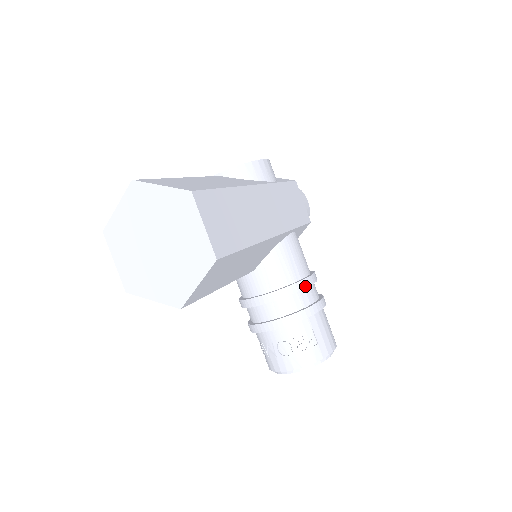
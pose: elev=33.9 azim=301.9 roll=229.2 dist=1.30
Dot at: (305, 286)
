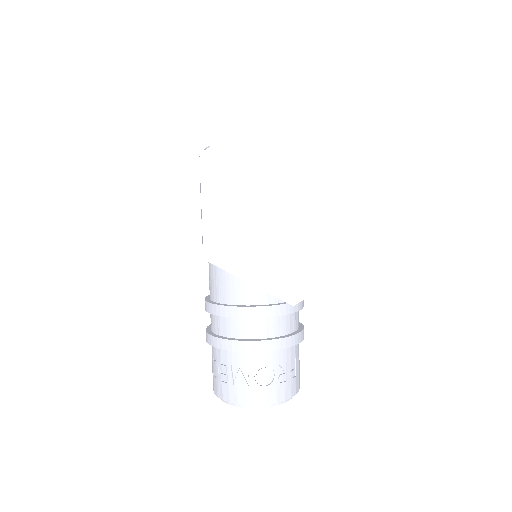
Dot at: (302, 306)
